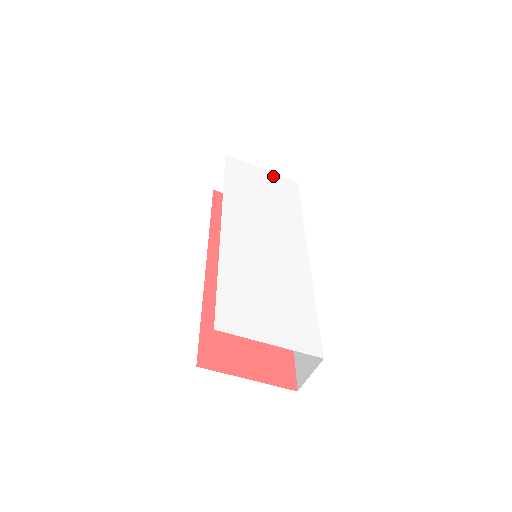
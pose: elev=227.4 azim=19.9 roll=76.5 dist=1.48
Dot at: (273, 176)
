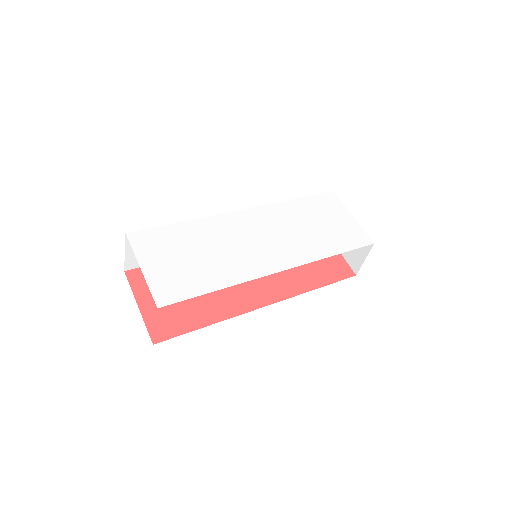
Dot at: (354, 225)
